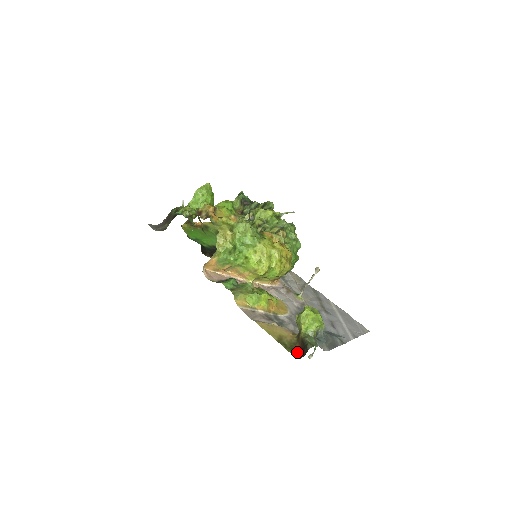
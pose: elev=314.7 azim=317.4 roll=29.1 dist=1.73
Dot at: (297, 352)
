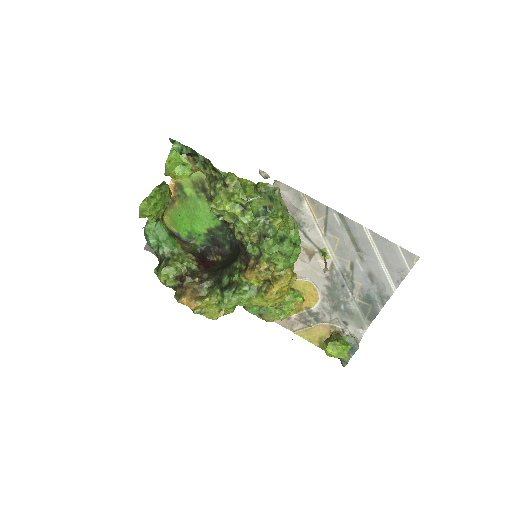
Dot at: occluded
